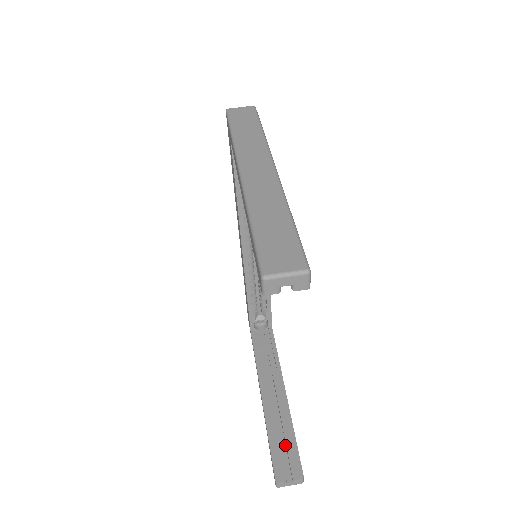
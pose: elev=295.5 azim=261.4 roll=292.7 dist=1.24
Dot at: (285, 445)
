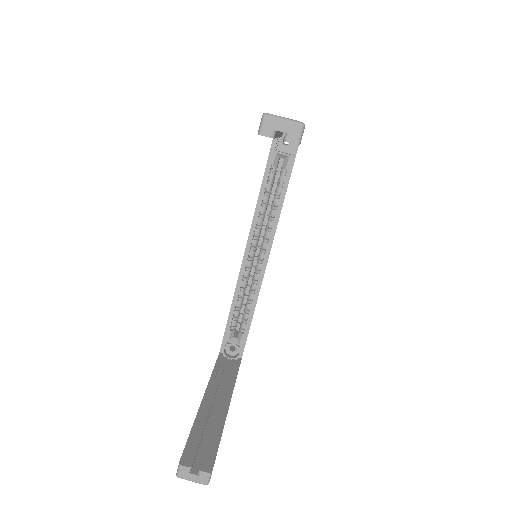
Dot at: (206, 443)
